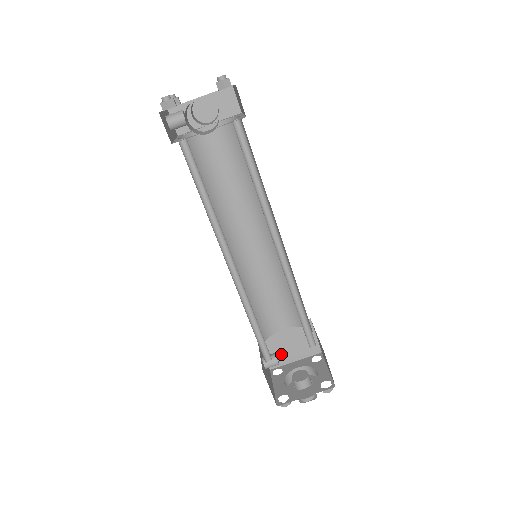
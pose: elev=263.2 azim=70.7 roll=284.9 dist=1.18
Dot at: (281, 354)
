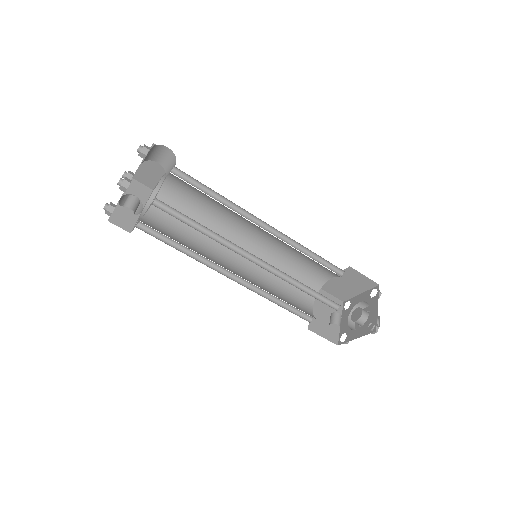
Dot at: (330, 327)
